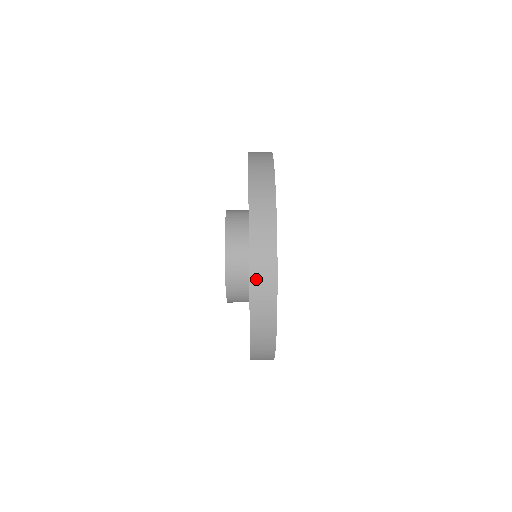
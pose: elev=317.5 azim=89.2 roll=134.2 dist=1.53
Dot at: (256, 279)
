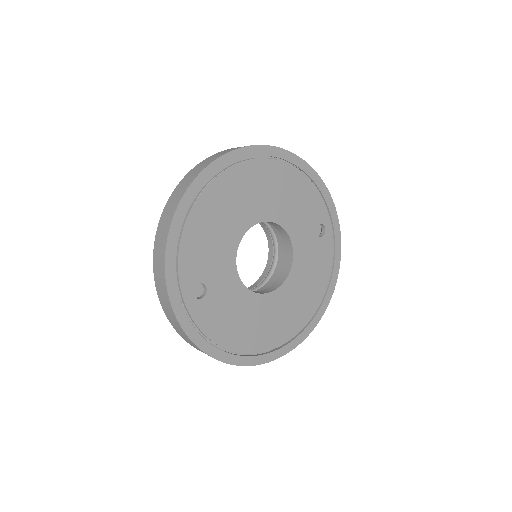
Dot at: (207, 160)
